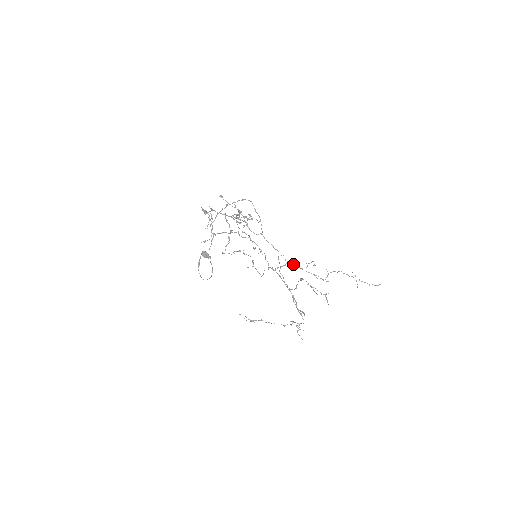
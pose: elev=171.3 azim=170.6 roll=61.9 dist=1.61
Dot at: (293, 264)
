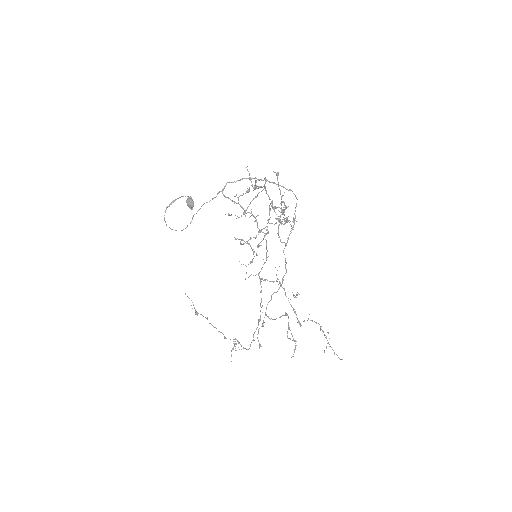
Dot at: (282, 287)
